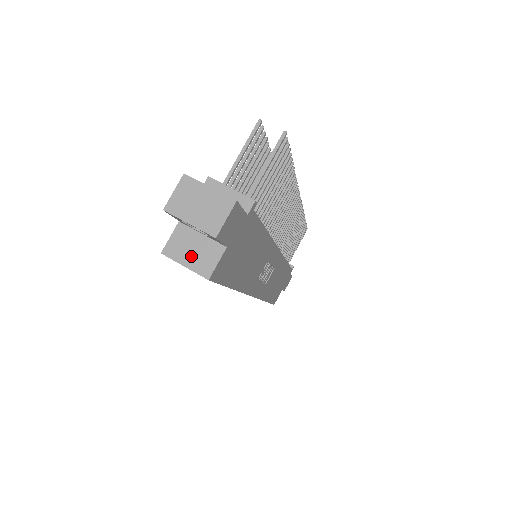
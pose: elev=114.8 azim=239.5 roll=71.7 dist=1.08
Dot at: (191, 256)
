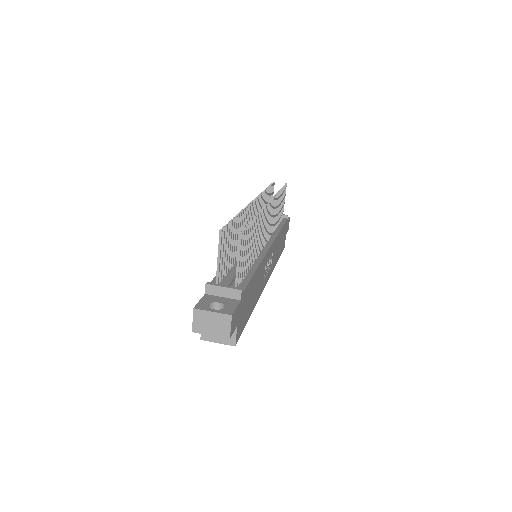
Dot at: occluded
